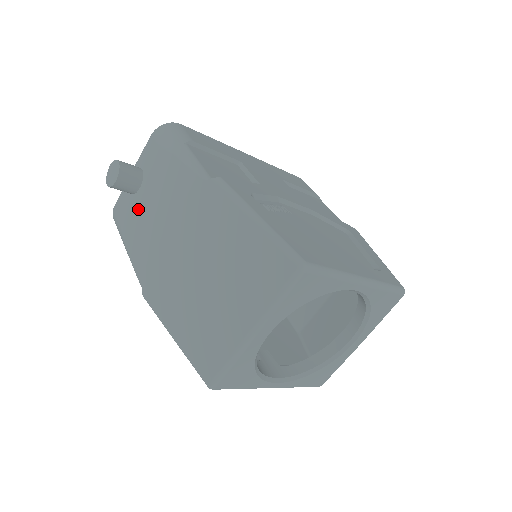
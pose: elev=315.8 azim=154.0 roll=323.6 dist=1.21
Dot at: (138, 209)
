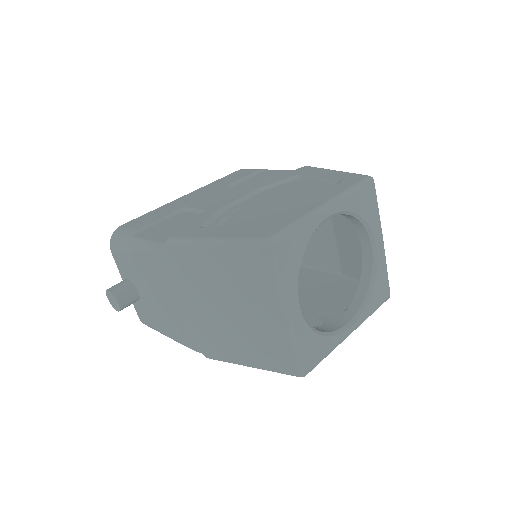
Dot at: (150, 306)
